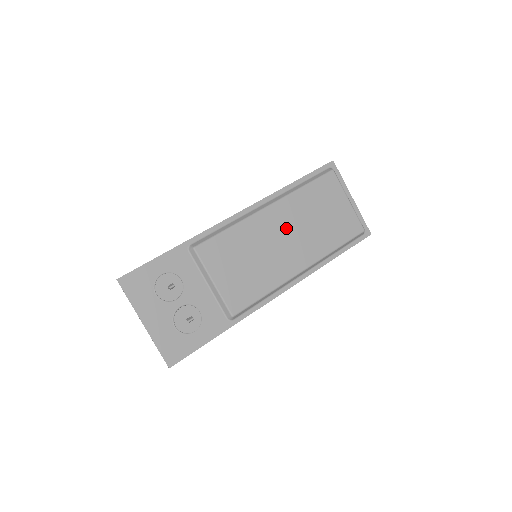
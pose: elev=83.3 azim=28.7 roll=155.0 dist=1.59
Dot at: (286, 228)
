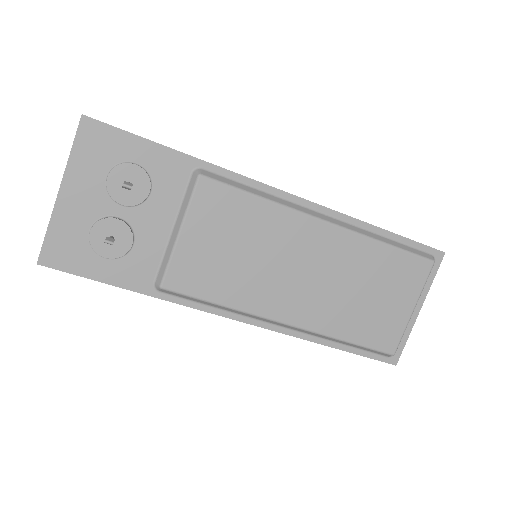
Dot at: (318, 264)
